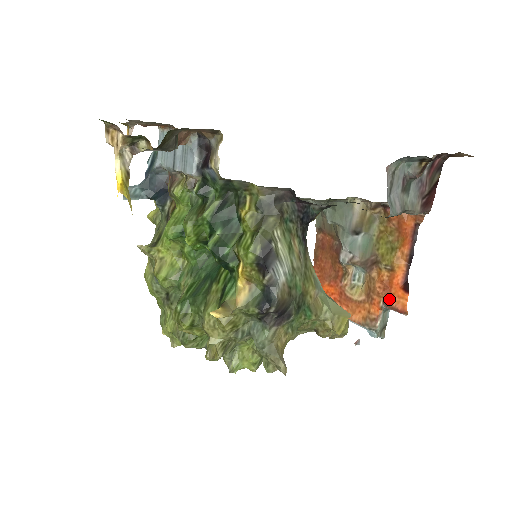
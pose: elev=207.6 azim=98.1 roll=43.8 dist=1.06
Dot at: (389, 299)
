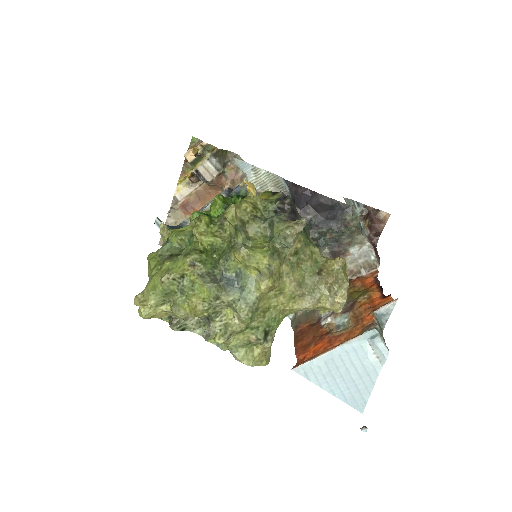
Dot at: (377, 308)
